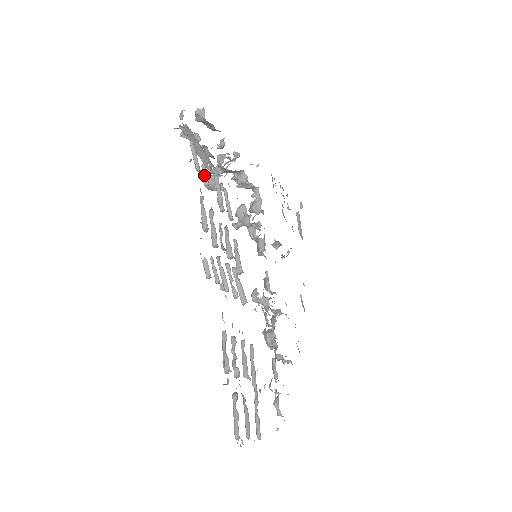
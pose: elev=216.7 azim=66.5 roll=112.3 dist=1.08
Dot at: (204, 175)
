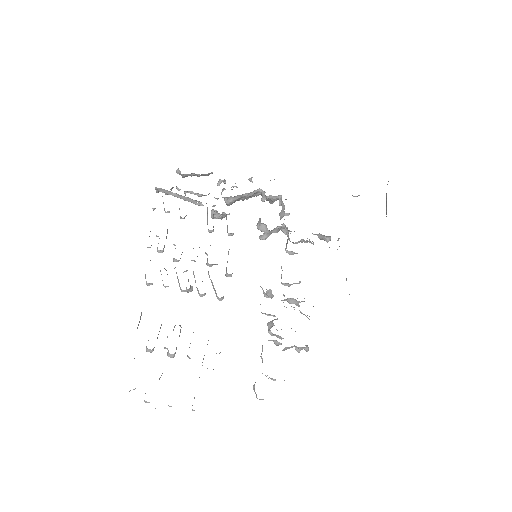
Dot at: occluded
